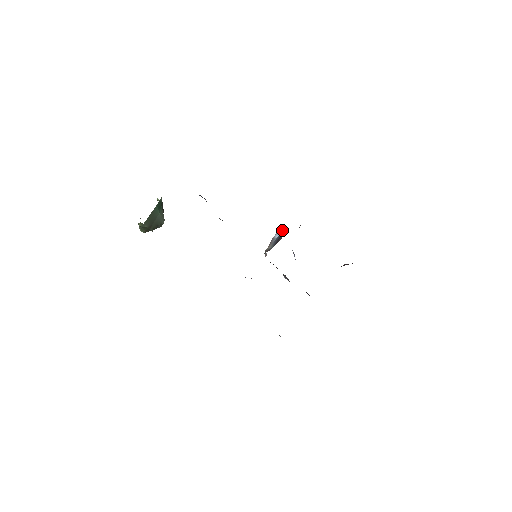
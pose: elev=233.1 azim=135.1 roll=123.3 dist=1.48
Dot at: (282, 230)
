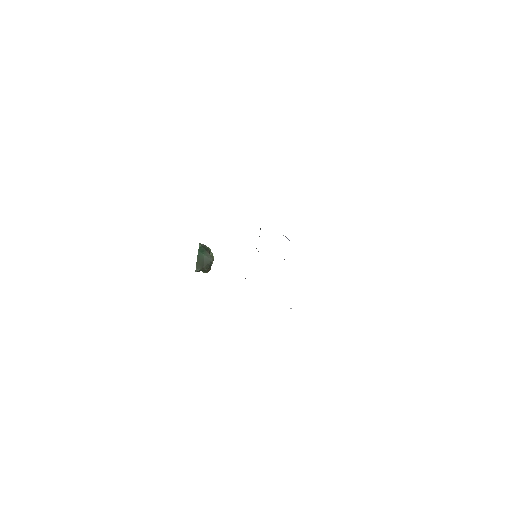
Dot at: occluded
